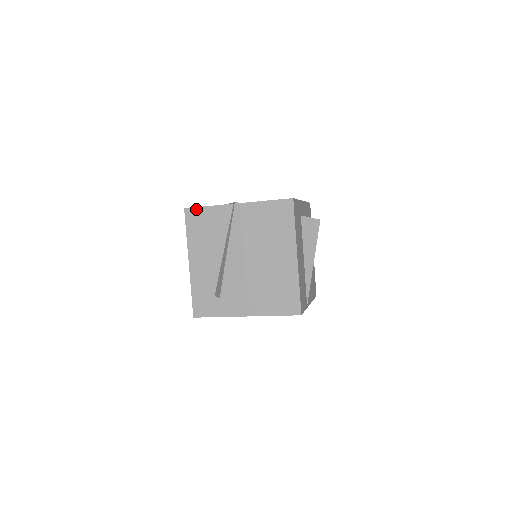
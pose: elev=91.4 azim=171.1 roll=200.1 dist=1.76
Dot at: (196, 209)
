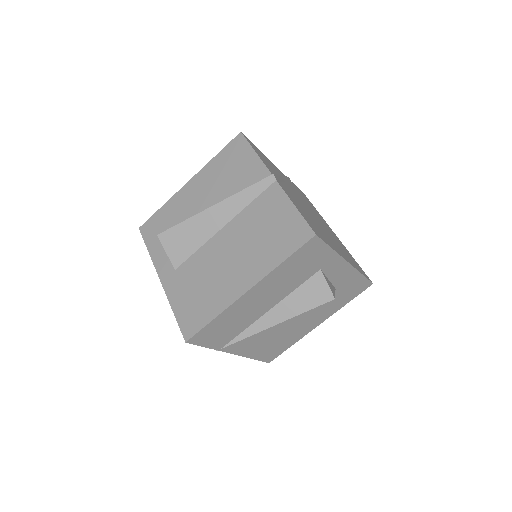
Dot at: (246, 143)
